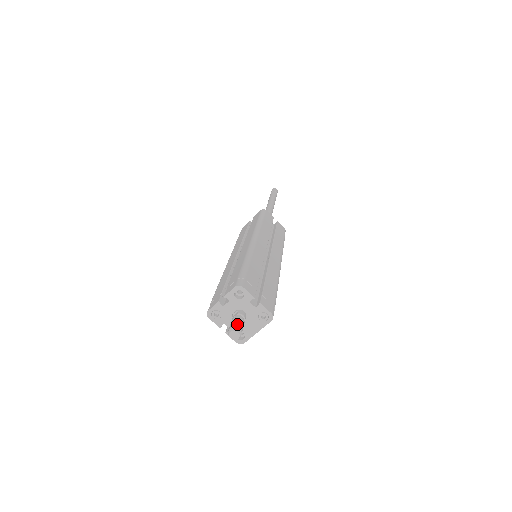
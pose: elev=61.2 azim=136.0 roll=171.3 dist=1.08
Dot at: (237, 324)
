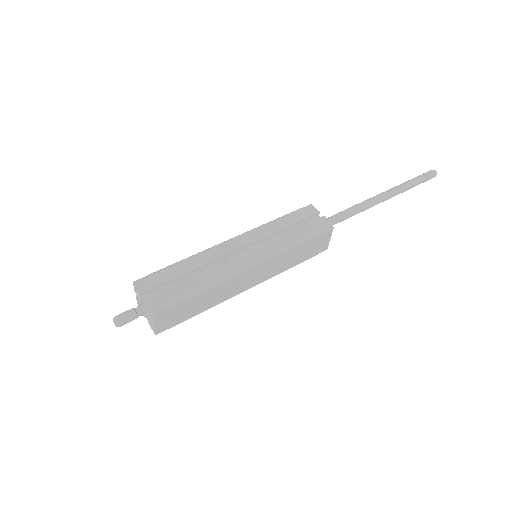
Dot at: (120, 314)
